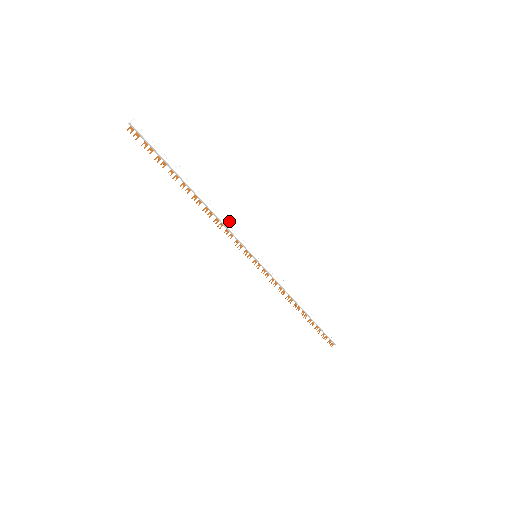
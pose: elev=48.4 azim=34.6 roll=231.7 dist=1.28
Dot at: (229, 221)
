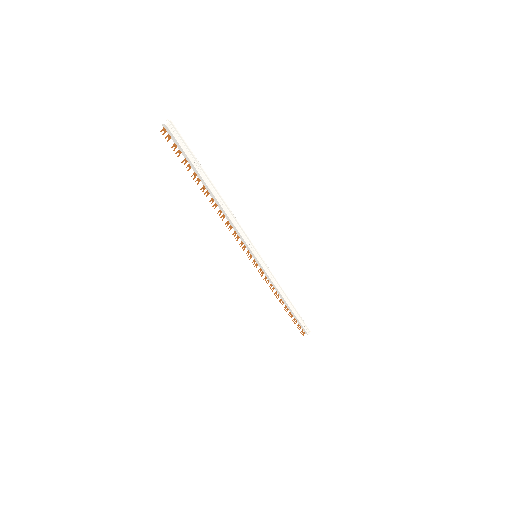
Dot at: occluded
